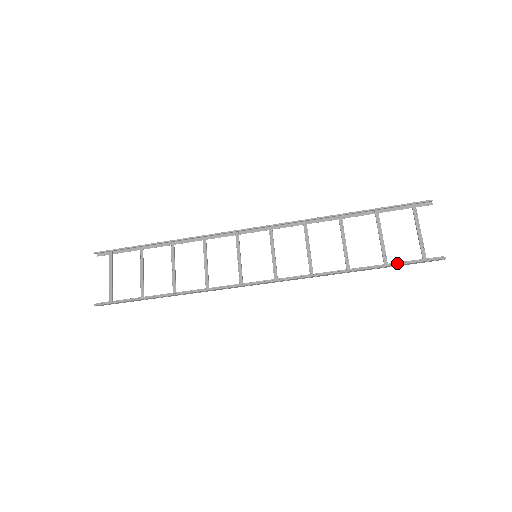
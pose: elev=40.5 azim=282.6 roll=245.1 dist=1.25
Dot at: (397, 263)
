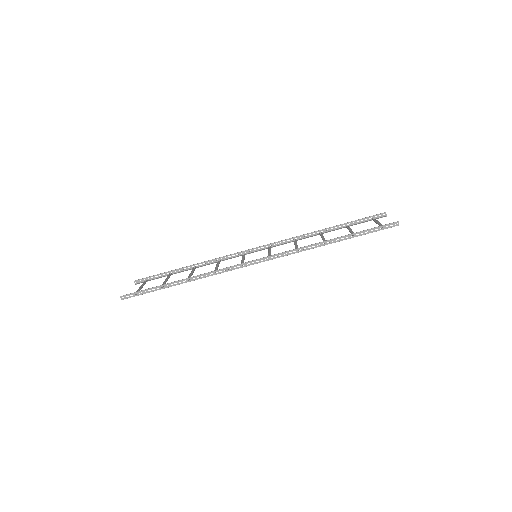
Dot at: (363, 234)
